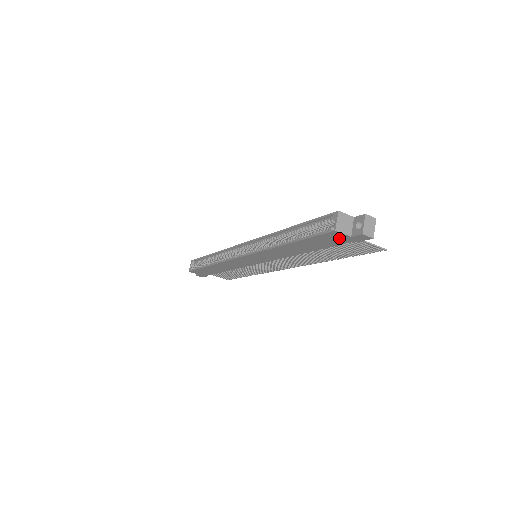
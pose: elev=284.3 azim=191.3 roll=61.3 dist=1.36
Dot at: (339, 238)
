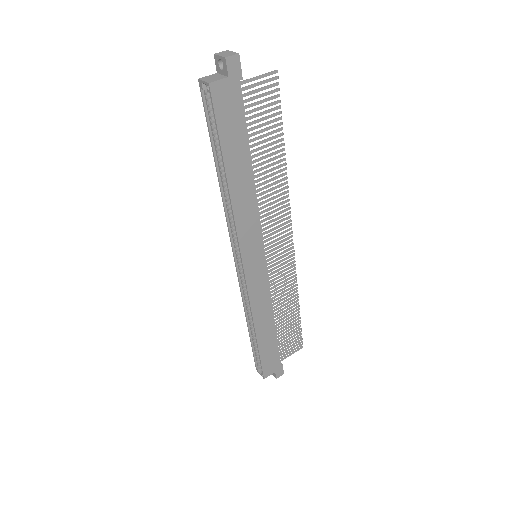
Dot at: (228, 95)
